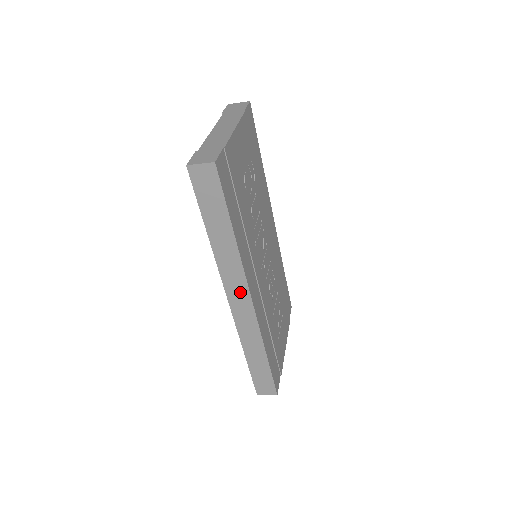
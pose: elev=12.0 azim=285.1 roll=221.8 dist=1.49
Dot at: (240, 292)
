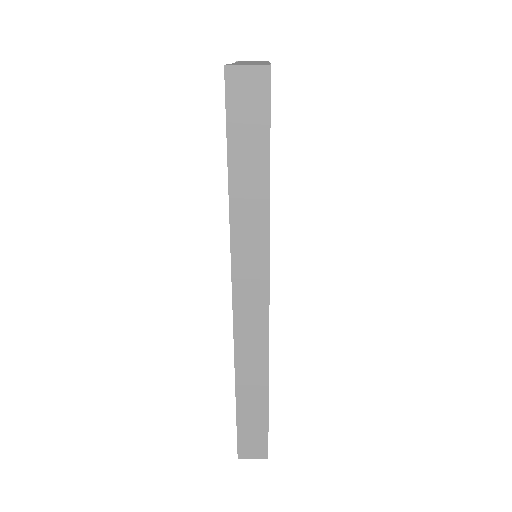
Dot at: (254, 286)
